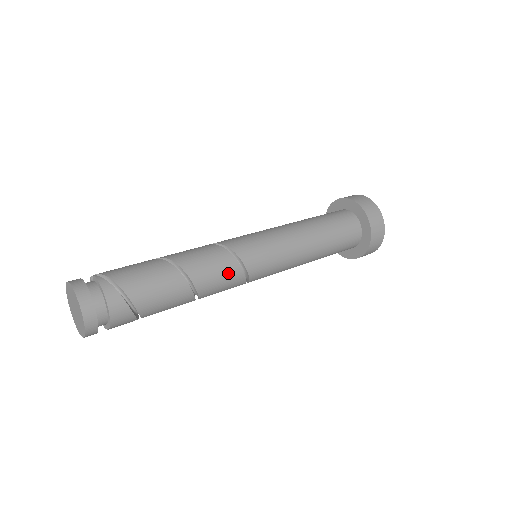
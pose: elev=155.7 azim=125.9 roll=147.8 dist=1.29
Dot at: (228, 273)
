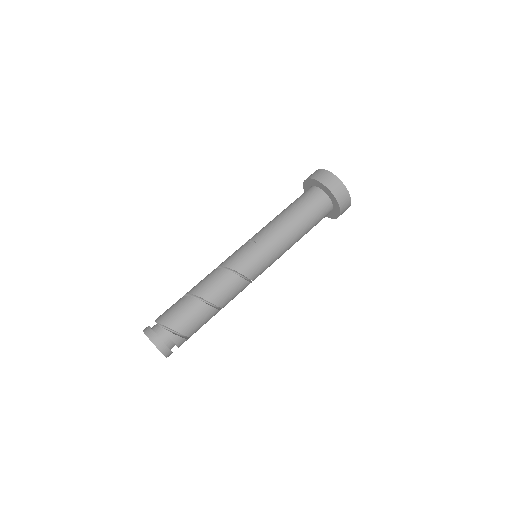
Dot at: (242, 290)
